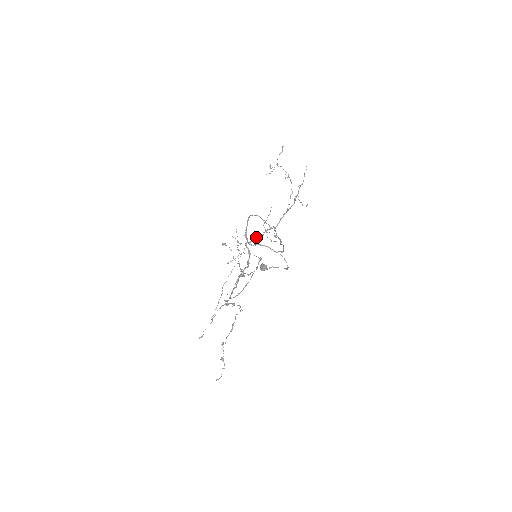
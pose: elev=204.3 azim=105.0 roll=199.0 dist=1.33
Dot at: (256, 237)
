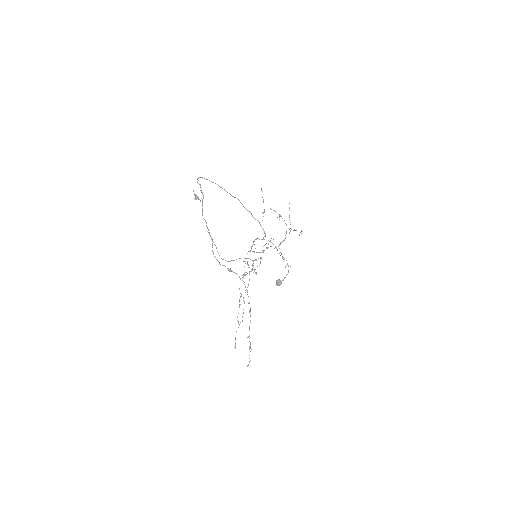
Dot at: occluded
